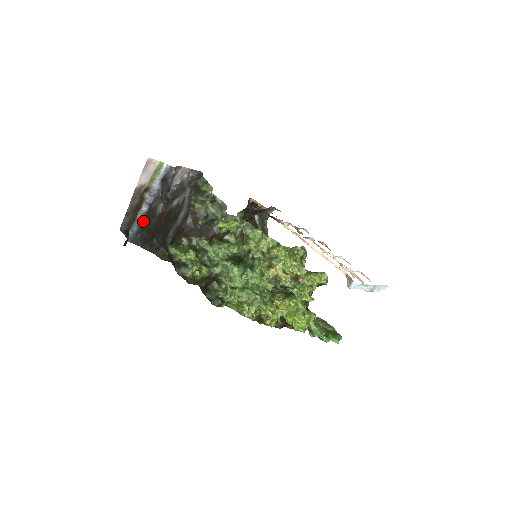
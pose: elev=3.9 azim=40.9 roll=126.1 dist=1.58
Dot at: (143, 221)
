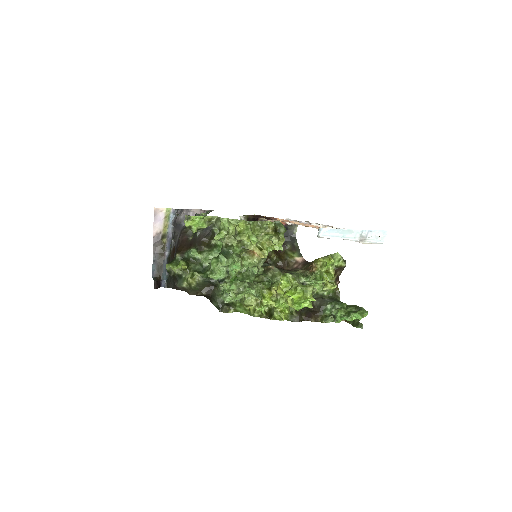
Dot at: occluded
